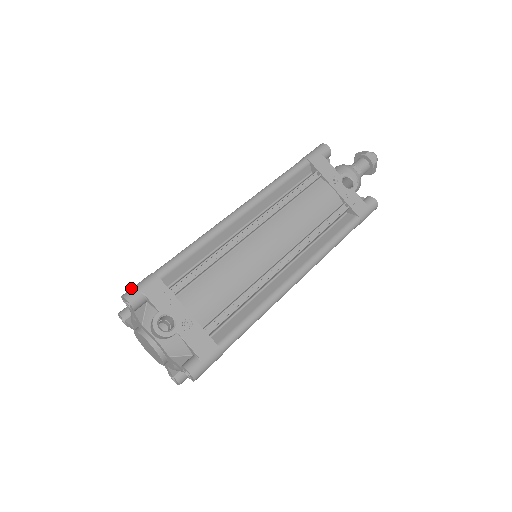
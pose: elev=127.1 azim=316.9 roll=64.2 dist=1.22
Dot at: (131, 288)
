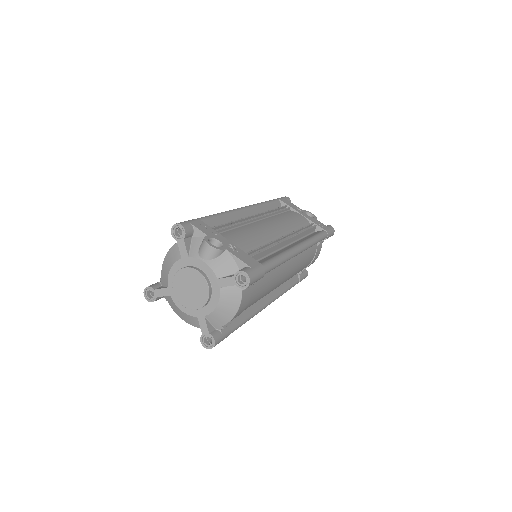
Dot at: occluded
